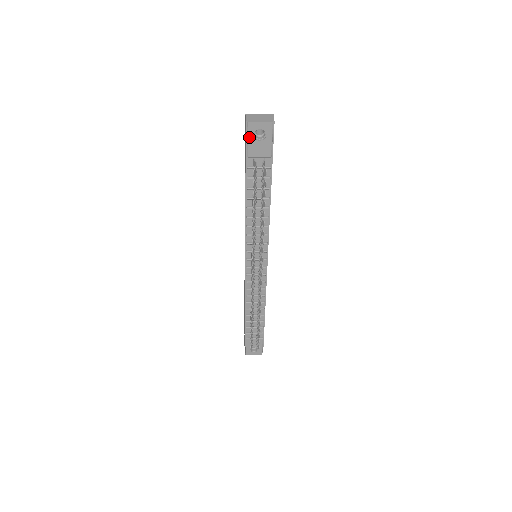
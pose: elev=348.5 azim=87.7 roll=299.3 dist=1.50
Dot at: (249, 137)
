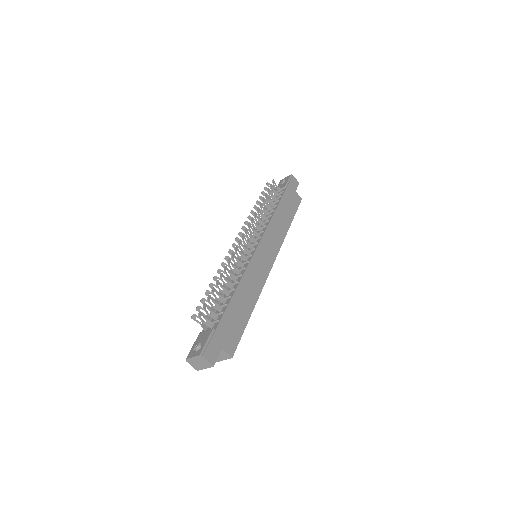
Dot at: (278, 185)
